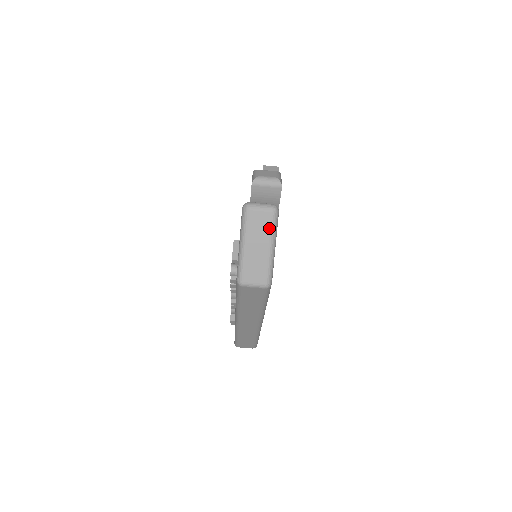
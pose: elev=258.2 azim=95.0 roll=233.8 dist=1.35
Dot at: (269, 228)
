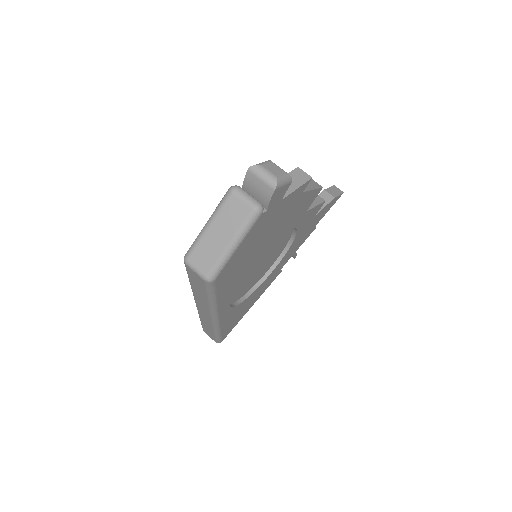
Dot at: (240, 224)
